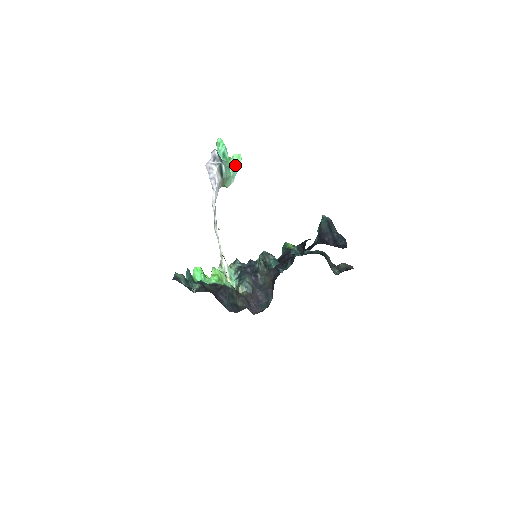
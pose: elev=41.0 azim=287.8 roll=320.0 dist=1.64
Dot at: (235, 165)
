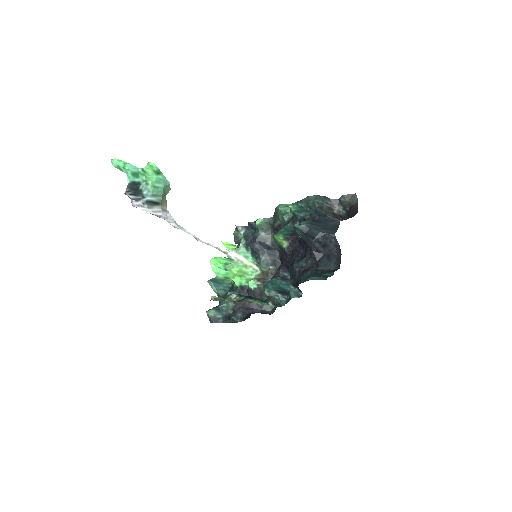
Dot at: (156, 176)
